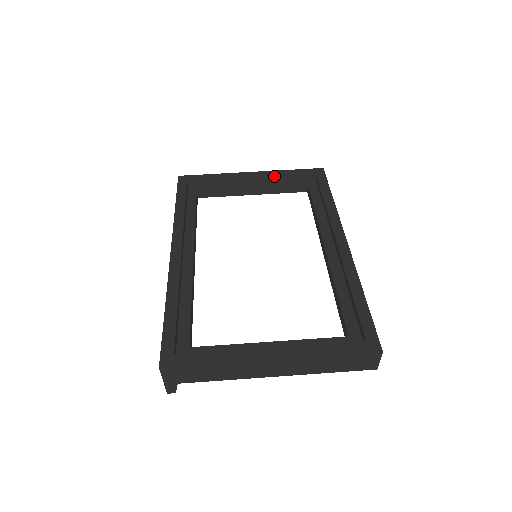
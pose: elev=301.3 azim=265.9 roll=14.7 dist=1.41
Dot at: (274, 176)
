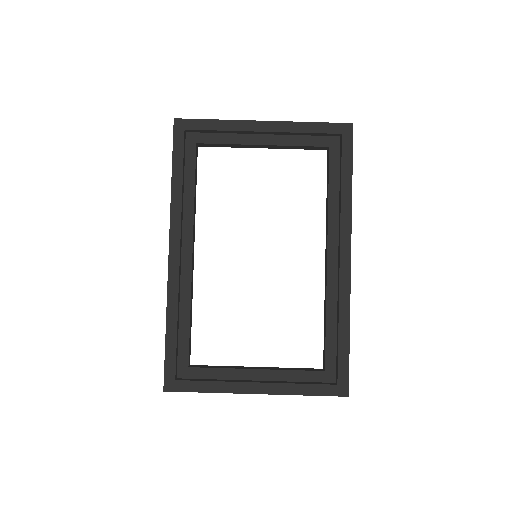
Dot at: (290, 132)
